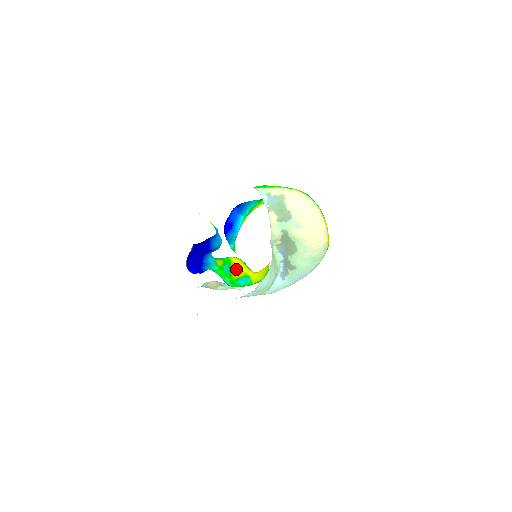
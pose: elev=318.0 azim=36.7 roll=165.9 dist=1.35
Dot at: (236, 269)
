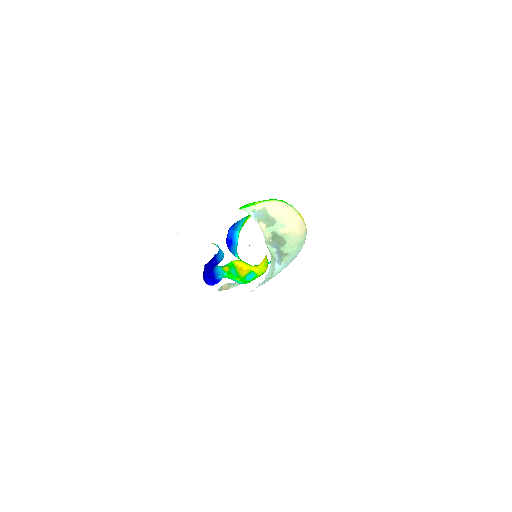
Dot at: (241, 269)
